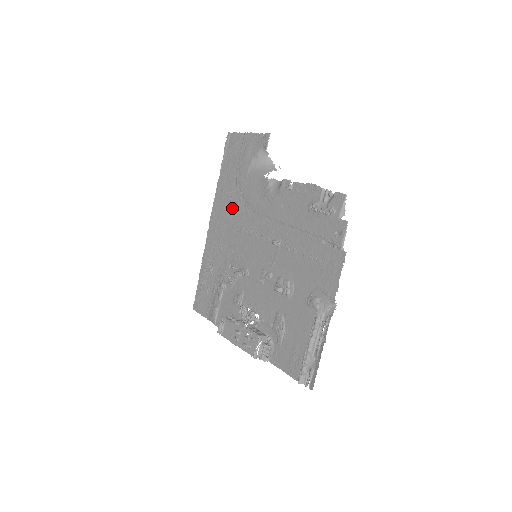
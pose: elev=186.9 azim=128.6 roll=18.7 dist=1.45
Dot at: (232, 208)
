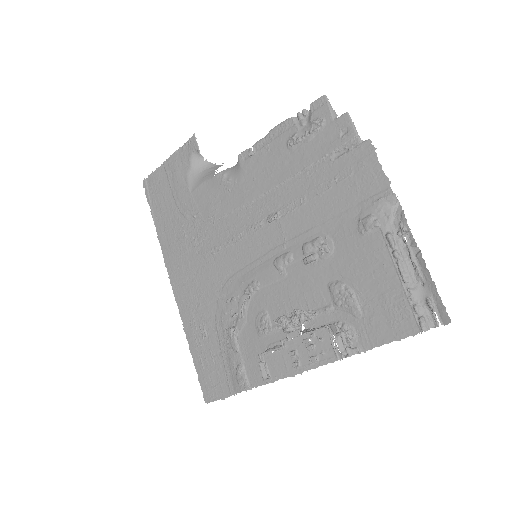
Dot at: (192, 241)
